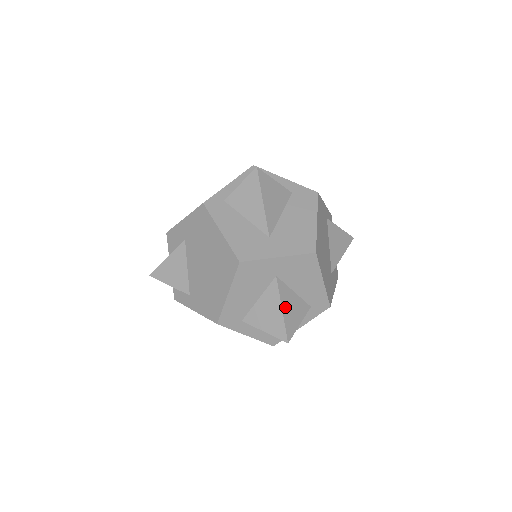
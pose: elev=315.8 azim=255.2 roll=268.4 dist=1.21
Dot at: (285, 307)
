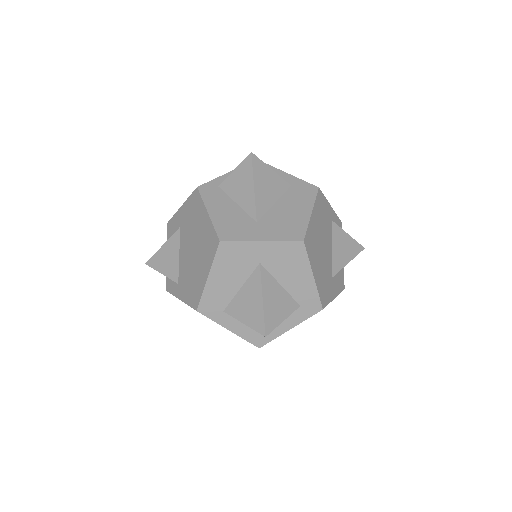
Dot at: (267, 298)
